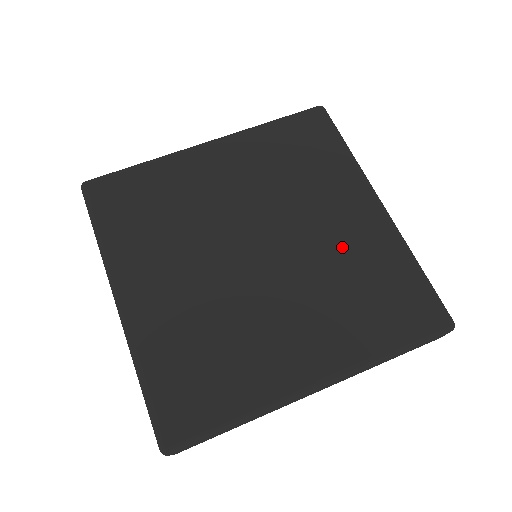
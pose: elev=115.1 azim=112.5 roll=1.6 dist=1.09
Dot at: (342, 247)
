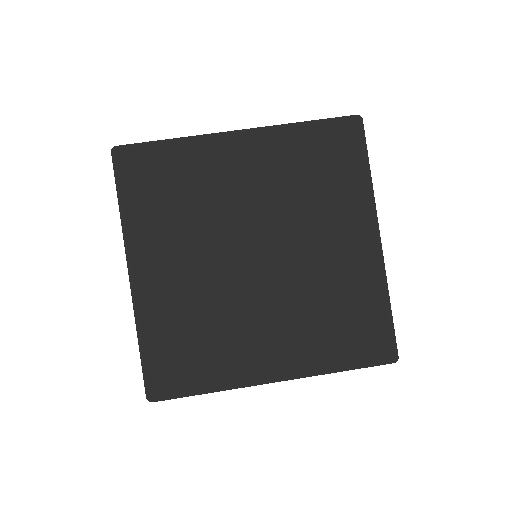
Dot at: (331, 272)
